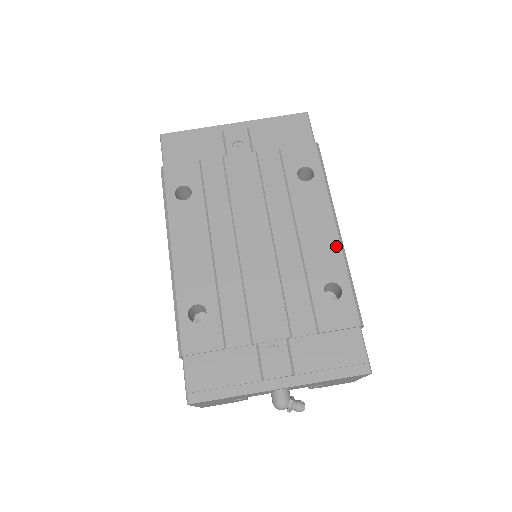
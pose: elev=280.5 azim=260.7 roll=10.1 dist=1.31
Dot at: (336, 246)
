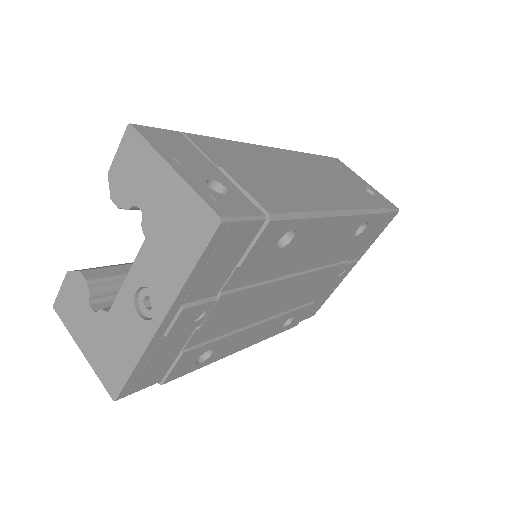
Dot at: (349, 220)
